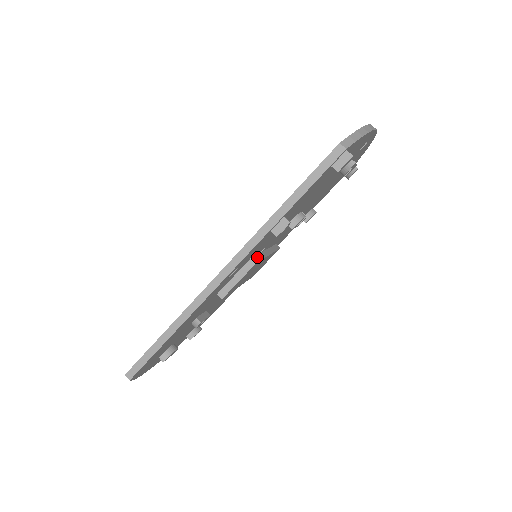
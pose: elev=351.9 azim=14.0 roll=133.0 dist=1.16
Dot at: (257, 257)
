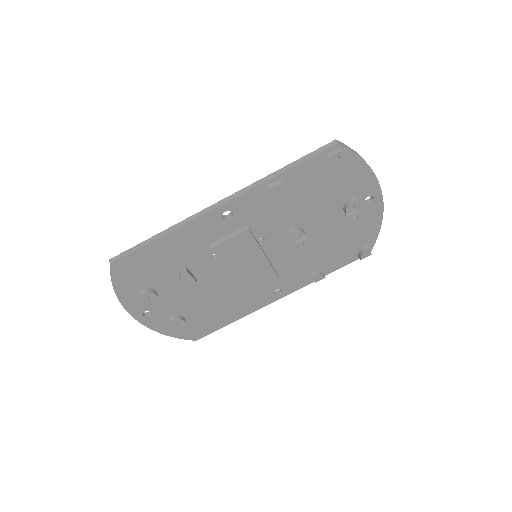
Dot at: (253, 235)
